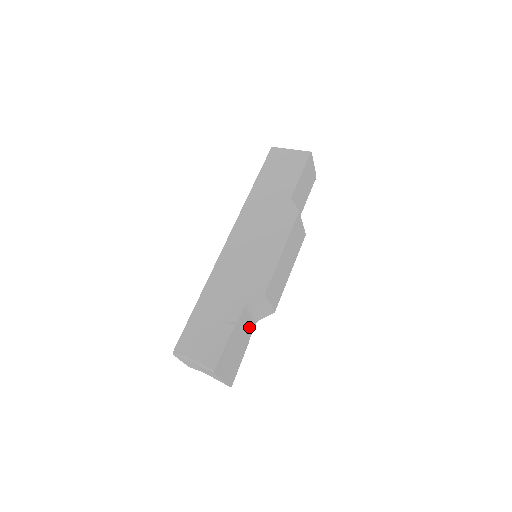
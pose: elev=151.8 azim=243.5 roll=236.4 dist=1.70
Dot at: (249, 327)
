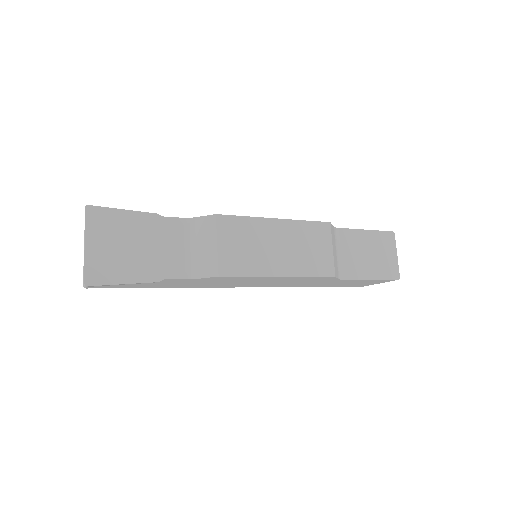
Dot at: (175, 262)
